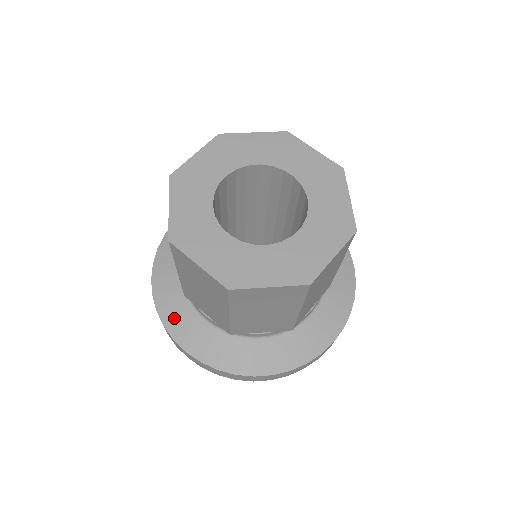
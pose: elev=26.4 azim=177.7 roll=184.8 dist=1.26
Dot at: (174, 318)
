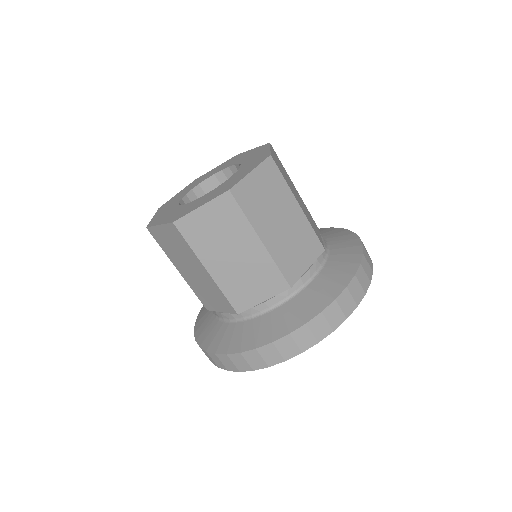
Dot at: occluded
